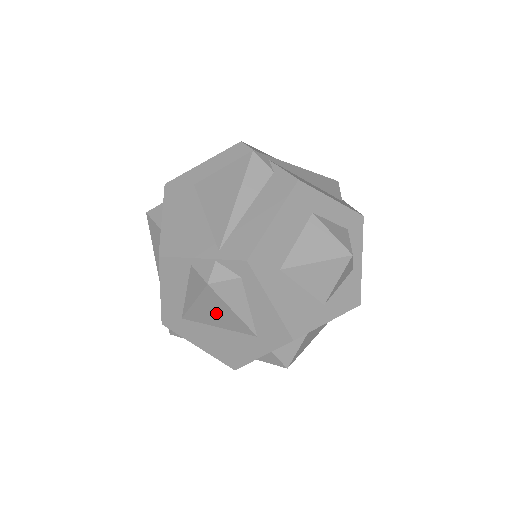
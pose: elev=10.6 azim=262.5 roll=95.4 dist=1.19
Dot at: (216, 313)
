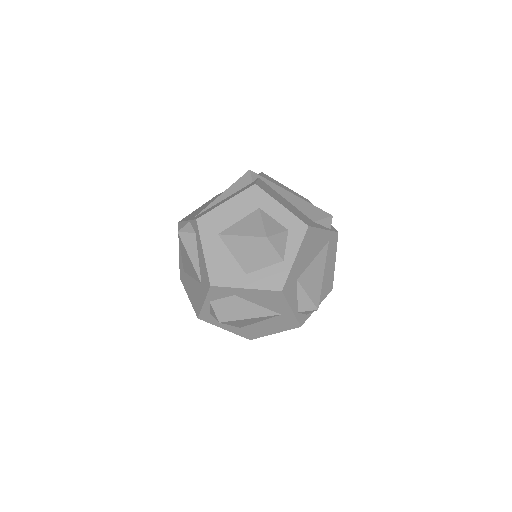
Dot at: (187, 261)
